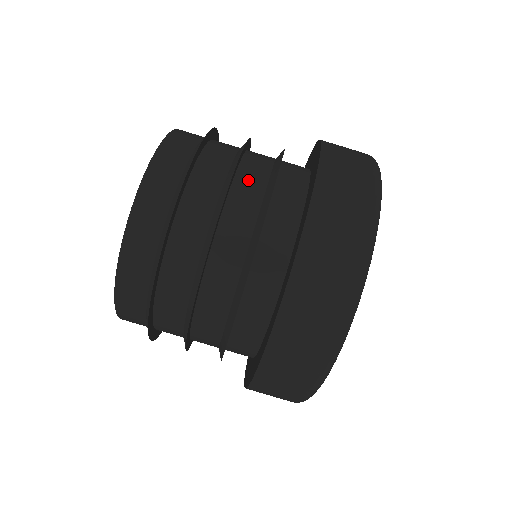
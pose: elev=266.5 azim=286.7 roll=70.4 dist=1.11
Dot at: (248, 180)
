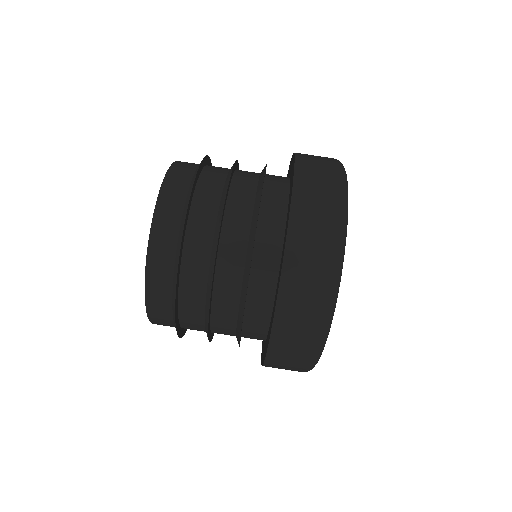
Dot at: (236, 211)
